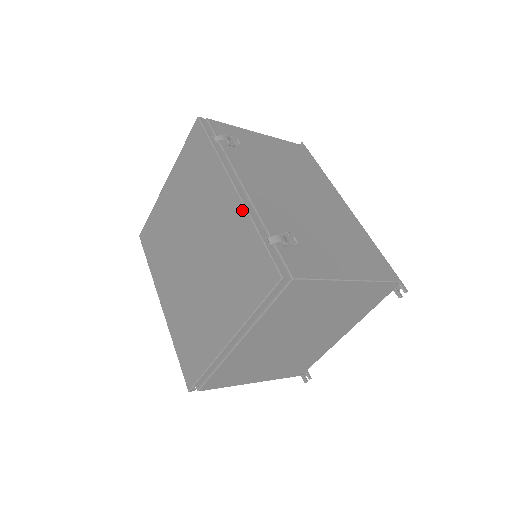
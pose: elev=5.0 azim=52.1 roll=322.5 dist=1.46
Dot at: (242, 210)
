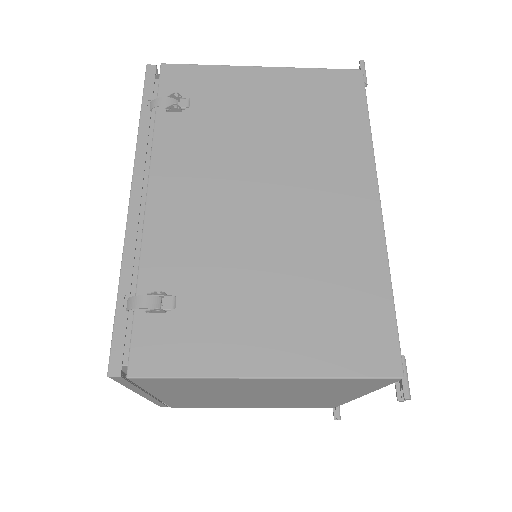
Dot at: (126, 239)
